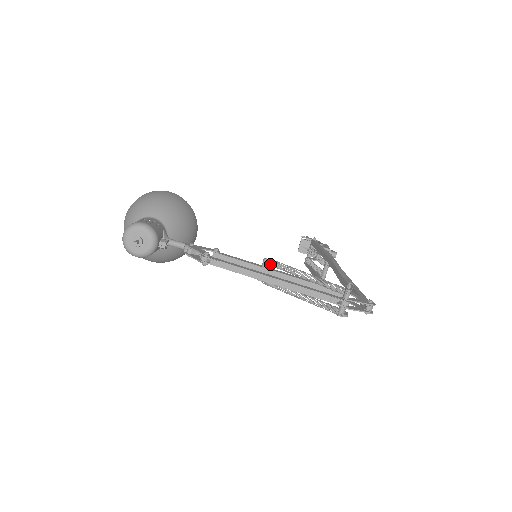
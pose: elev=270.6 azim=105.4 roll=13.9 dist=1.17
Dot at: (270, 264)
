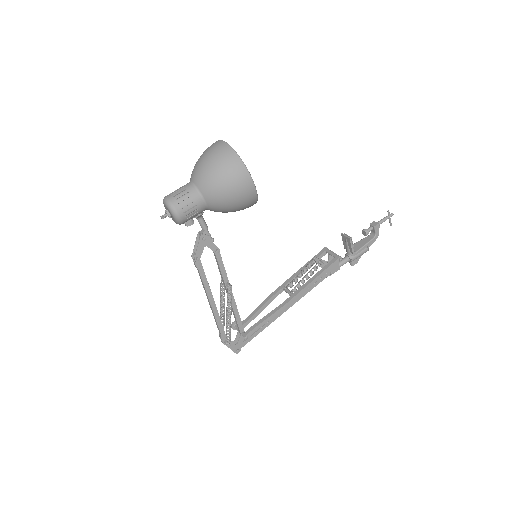
Dot at: (230, 289)
